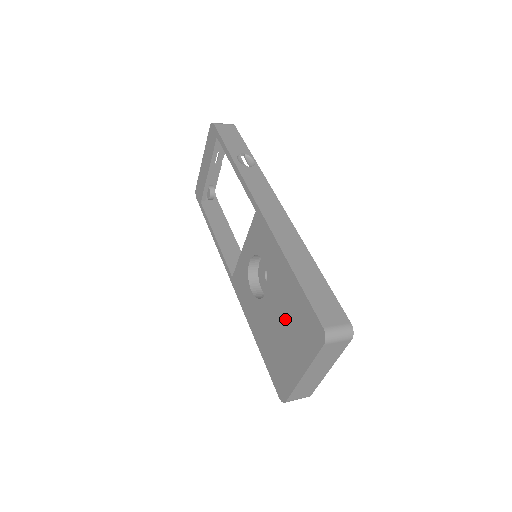
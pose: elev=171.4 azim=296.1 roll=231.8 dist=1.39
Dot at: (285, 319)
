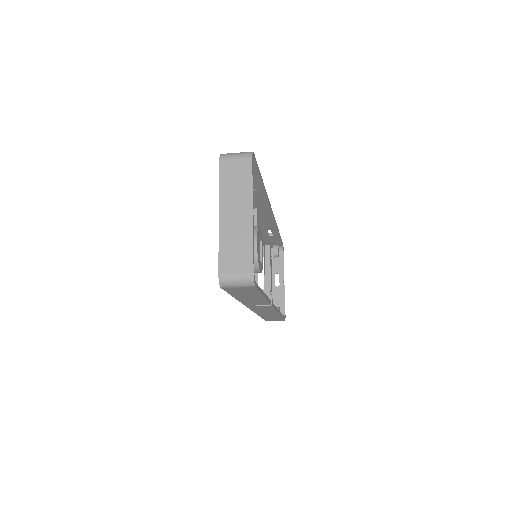
Dot at: occluded
